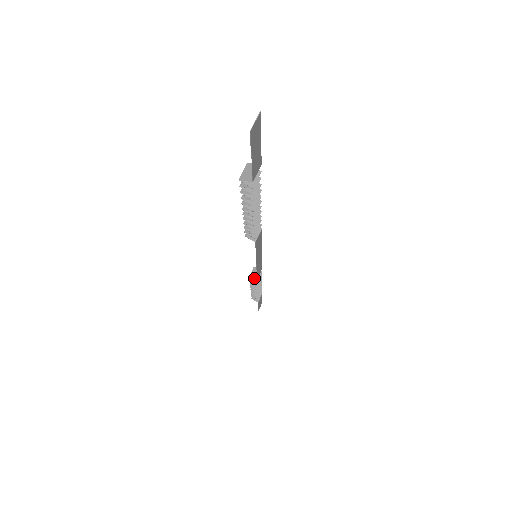
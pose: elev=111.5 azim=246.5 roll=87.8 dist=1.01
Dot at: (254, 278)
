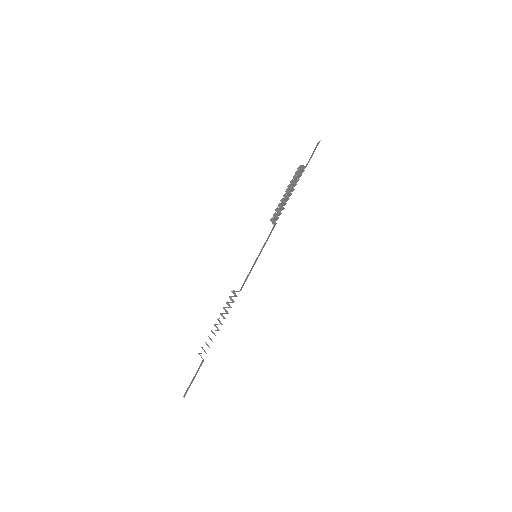
Dot at: (272, 223)
